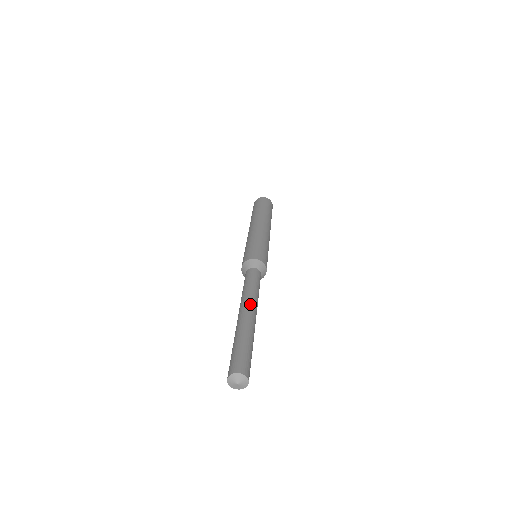
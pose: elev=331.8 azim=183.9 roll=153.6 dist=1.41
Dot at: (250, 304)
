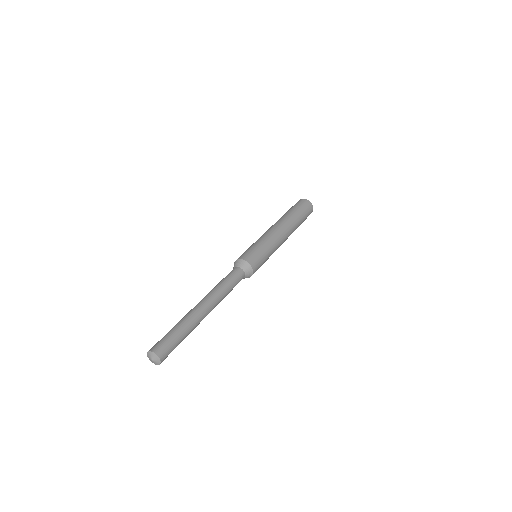
Dot at: (213, 304)
